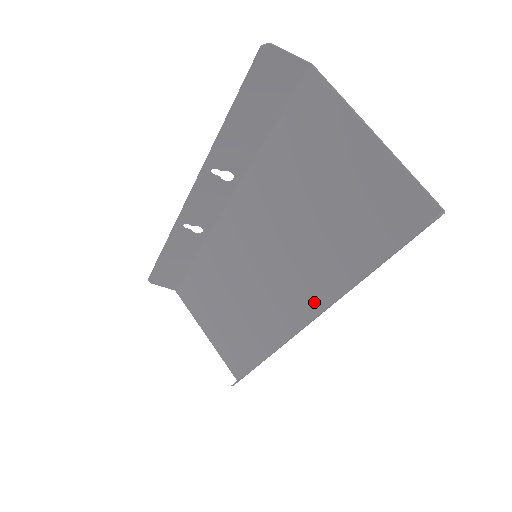
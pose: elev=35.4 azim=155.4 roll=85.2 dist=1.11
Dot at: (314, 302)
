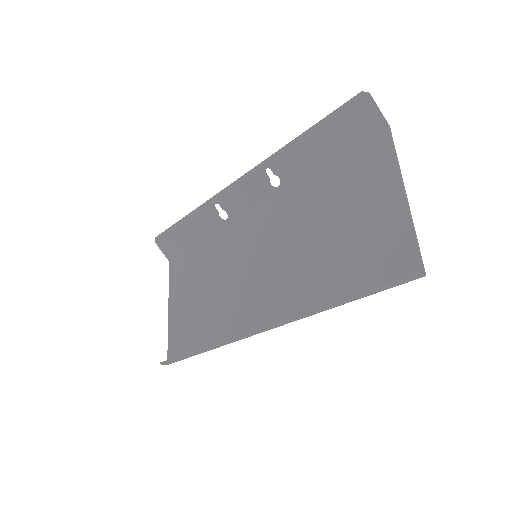
Dot at: (279, 314)
